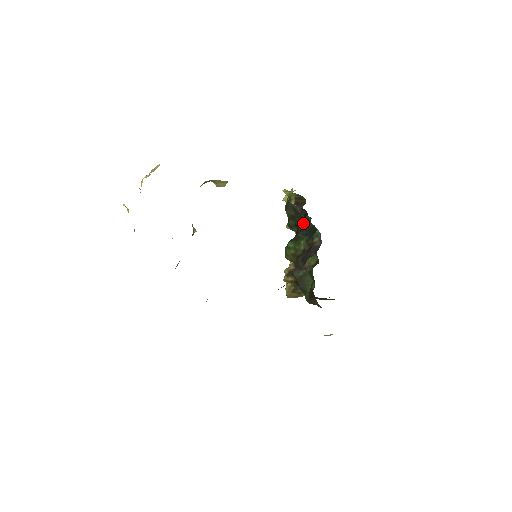
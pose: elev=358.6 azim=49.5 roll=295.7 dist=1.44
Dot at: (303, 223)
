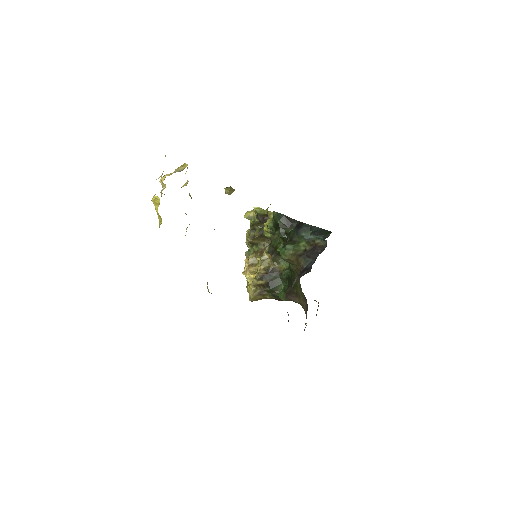
Dot at: (303, 229)
